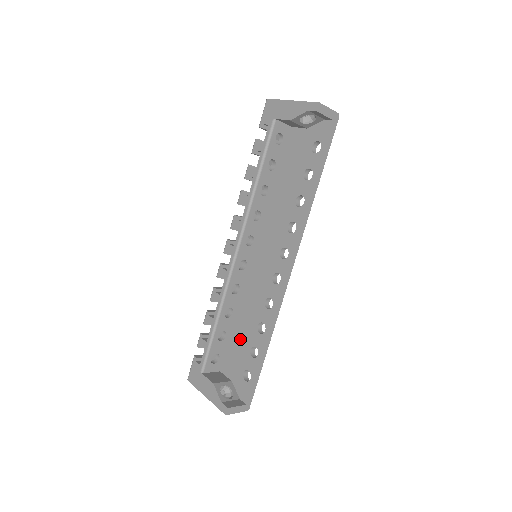
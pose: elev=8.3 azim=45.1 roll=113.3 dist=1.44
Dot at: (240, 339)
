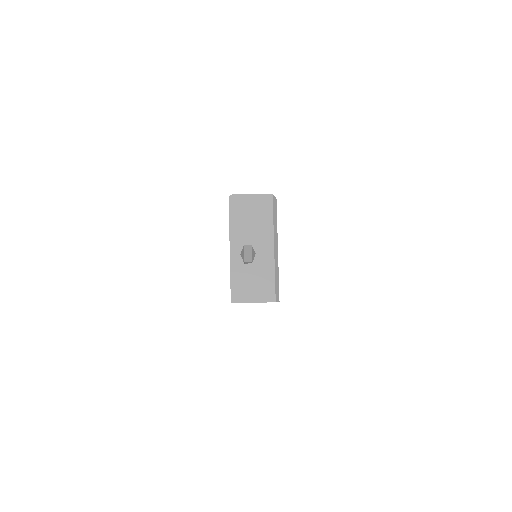
Dot at: occluded
